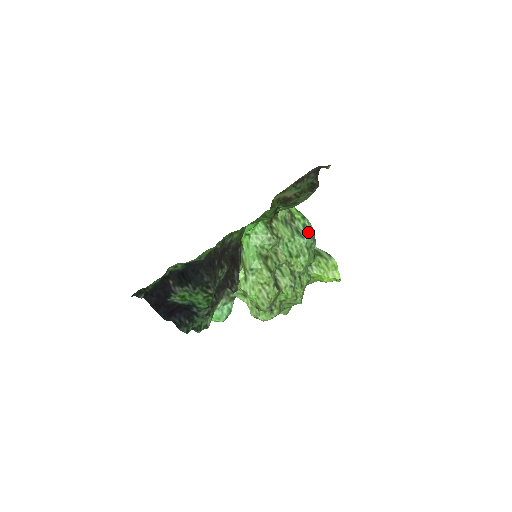
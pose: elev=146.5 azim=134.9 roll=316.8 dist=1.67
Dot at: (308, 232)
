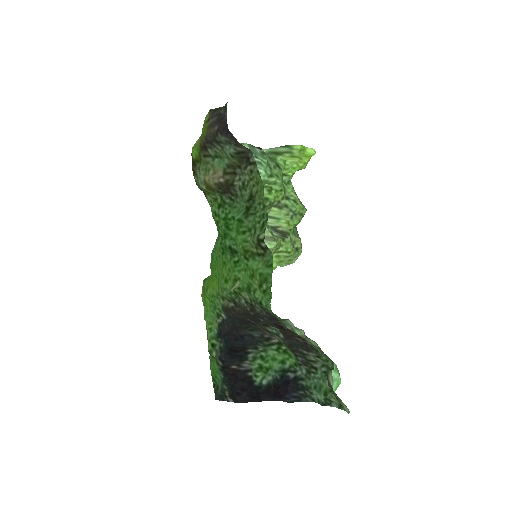
Dot at: occluded
